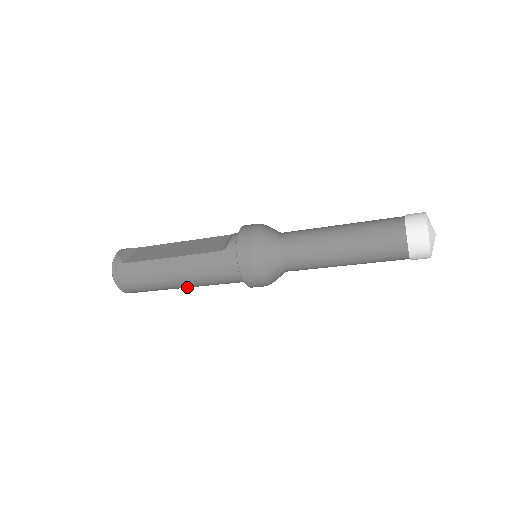
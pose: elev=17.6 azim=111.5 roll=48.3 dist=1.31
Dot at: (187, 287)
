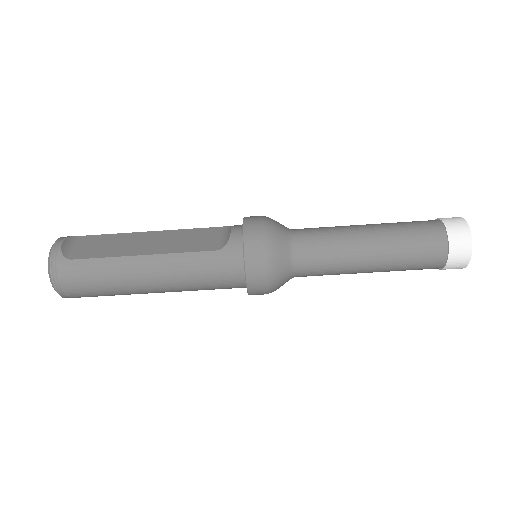
Dot at: (159, 292)
